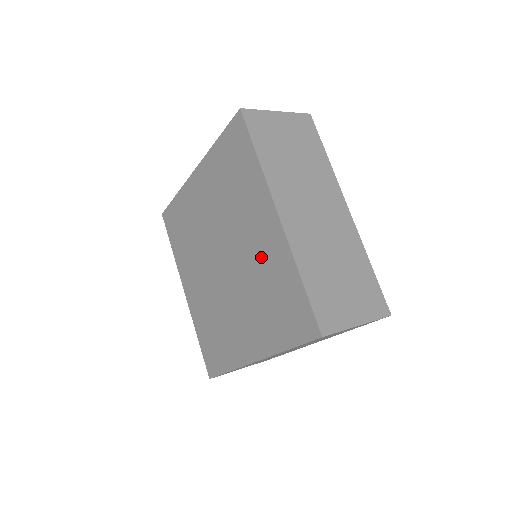
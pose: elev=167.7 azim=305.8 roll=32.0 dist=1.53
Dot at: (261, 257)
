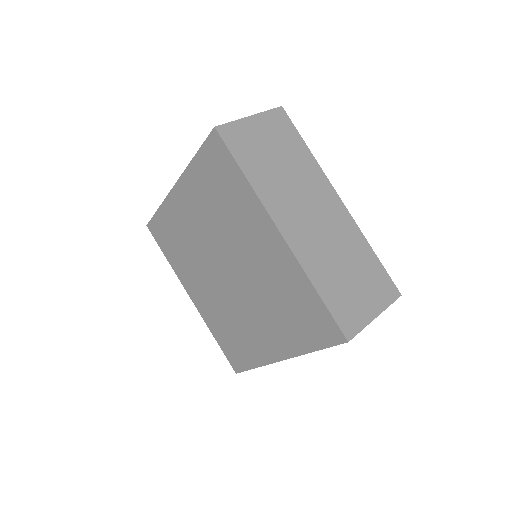
Dot at: (269, 271)
